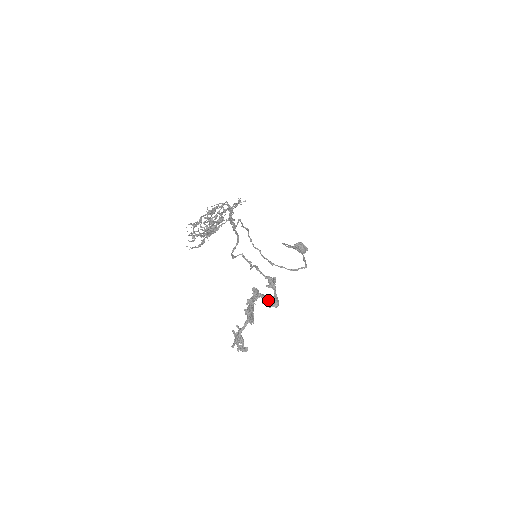
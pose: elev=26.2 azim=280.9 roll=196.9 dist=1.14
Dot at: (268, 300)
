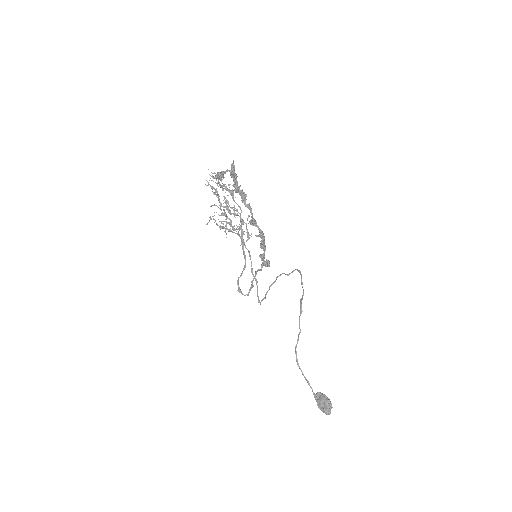
Dot at: (254, 220)
